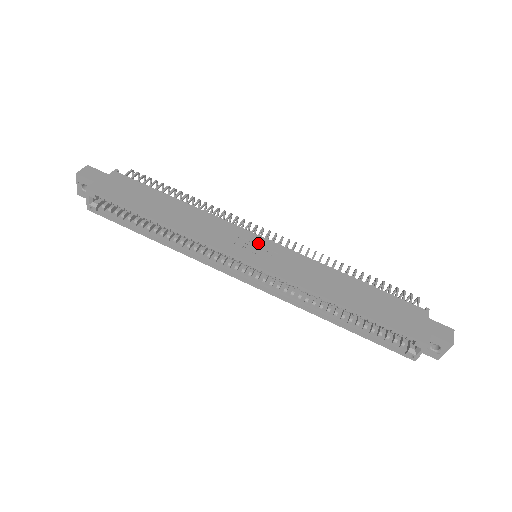
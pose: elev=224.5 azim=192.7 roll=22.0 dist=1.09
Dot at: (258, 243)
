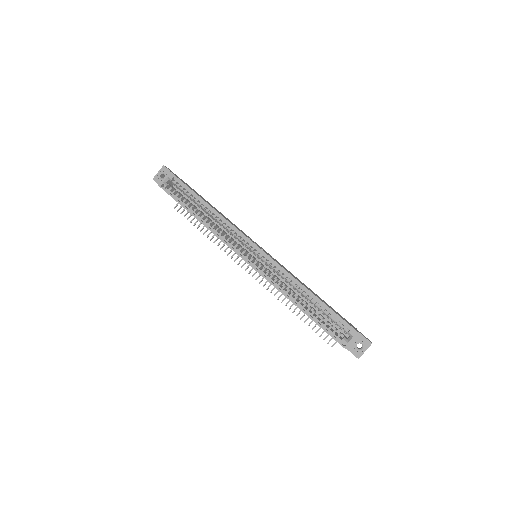
Dot at: occluded
